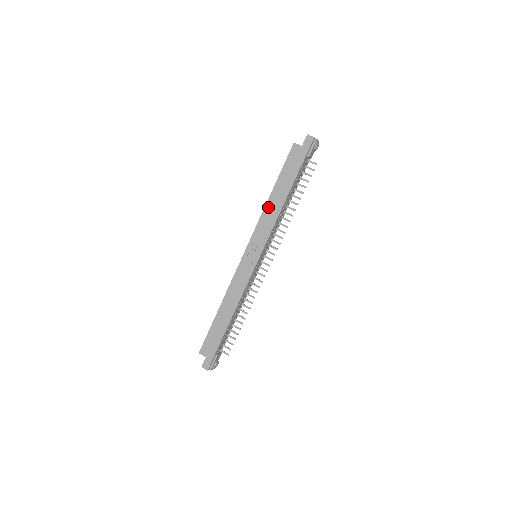
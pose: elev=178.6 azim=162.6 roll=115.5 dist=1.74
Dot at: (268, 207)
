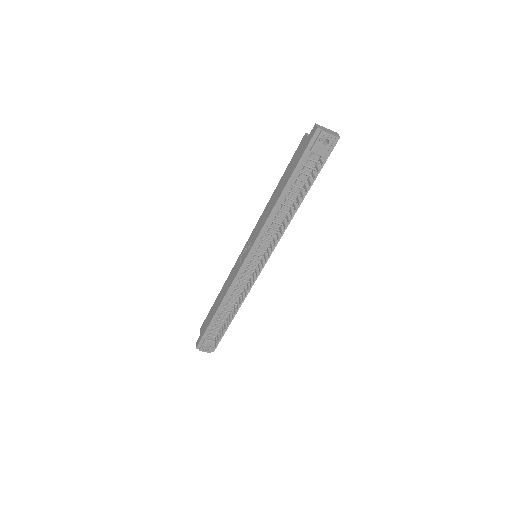
Dot at: (269, 204)
